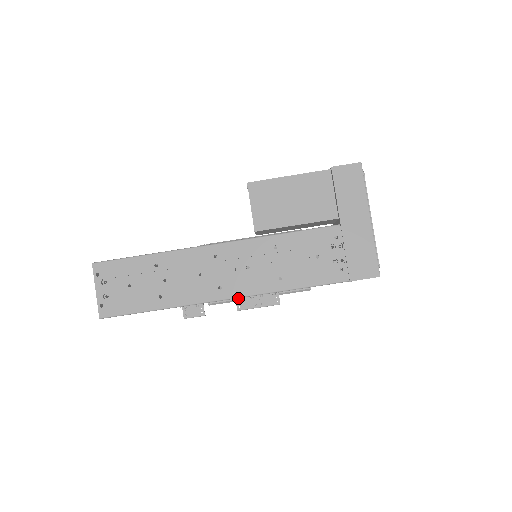
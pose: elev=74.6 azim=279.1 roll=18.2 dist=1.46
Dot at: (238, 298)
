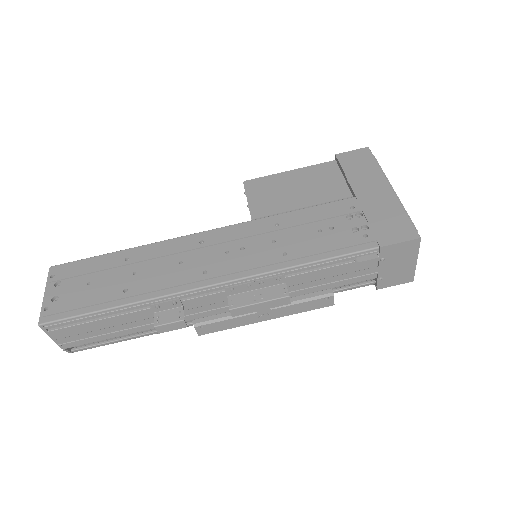
Dot at: (229, 286)
